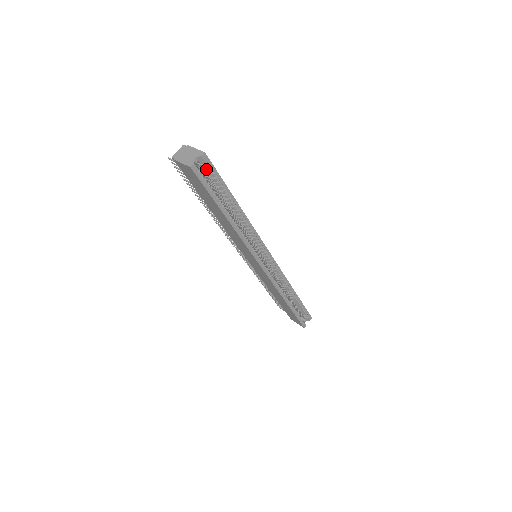
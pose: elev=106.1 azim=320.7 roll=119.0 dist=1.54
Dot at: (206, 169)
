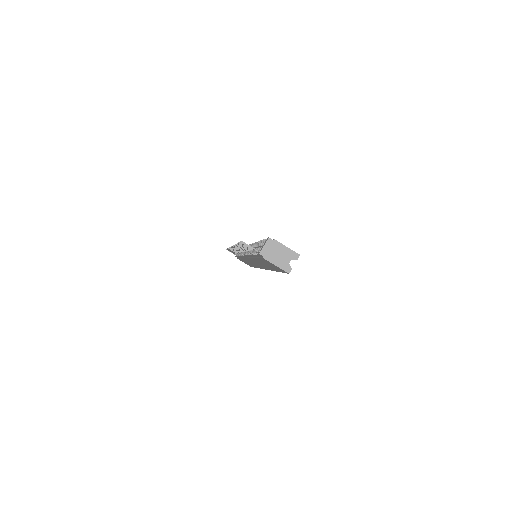
Dot at: occluded
